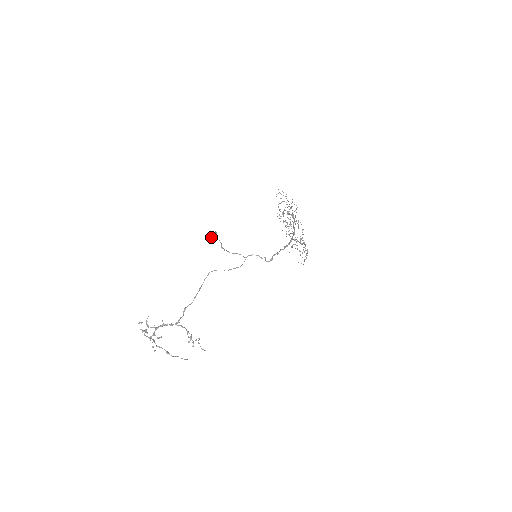
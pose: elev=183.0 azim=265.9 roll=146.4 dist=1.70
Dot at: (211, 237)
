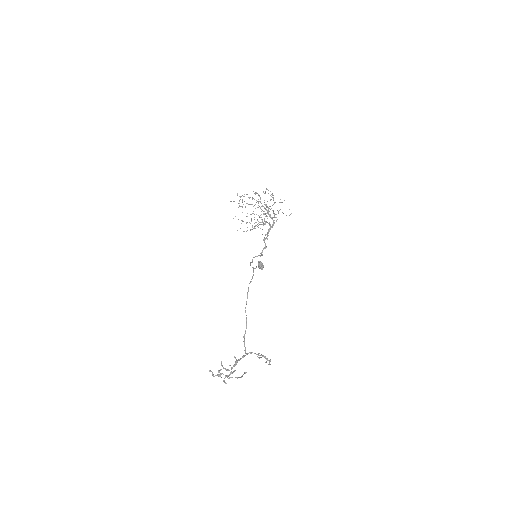
Dot at: (261, 269)
